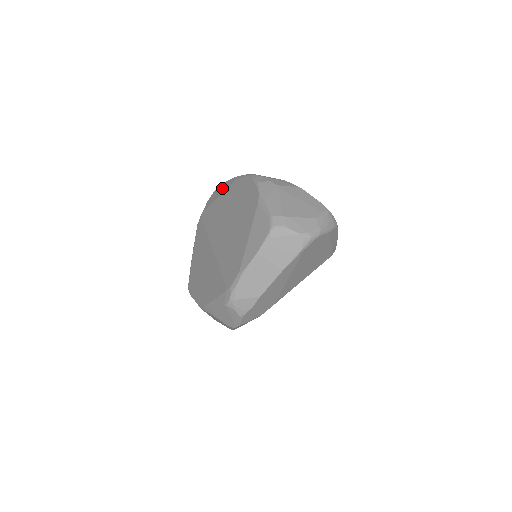
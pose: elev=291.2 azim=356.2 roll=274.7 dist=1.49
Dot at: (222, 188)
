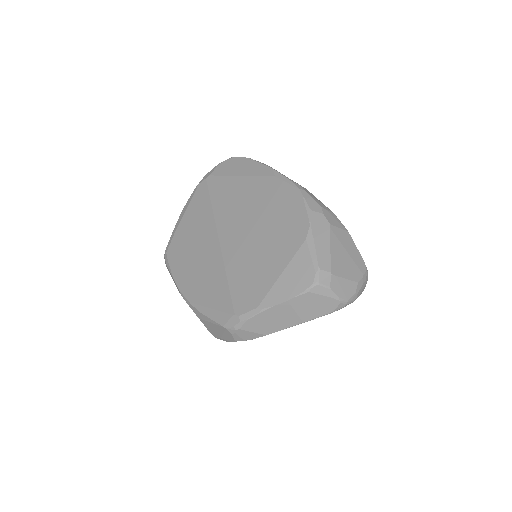
Dot at: (249, 167)
